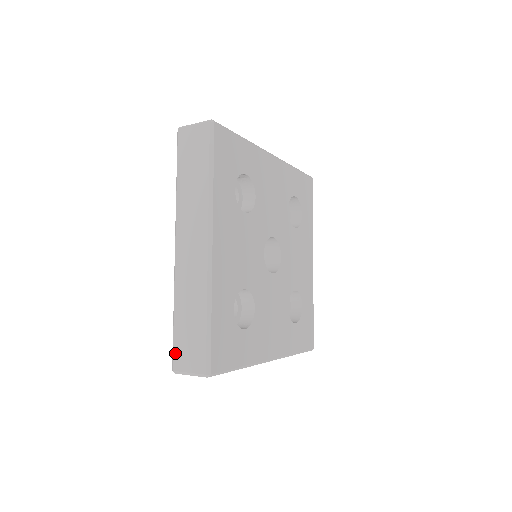
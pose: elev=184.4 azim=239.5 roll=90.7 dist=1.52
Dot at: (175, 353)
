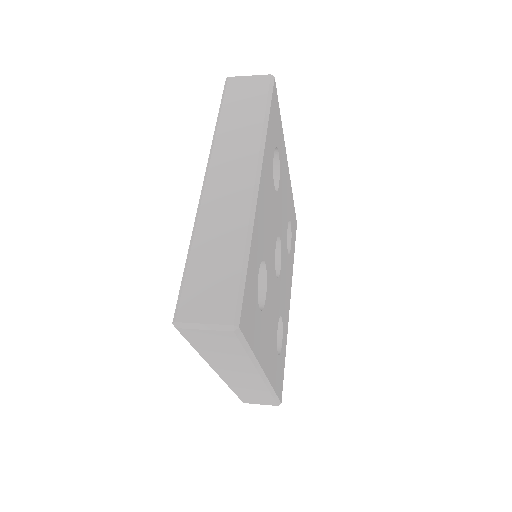
Dot at: (243, 400)
